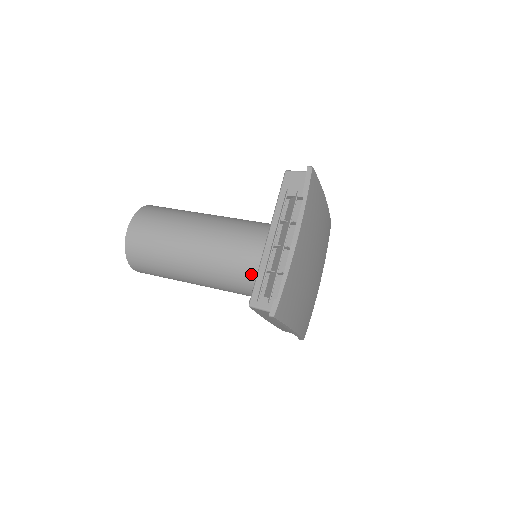
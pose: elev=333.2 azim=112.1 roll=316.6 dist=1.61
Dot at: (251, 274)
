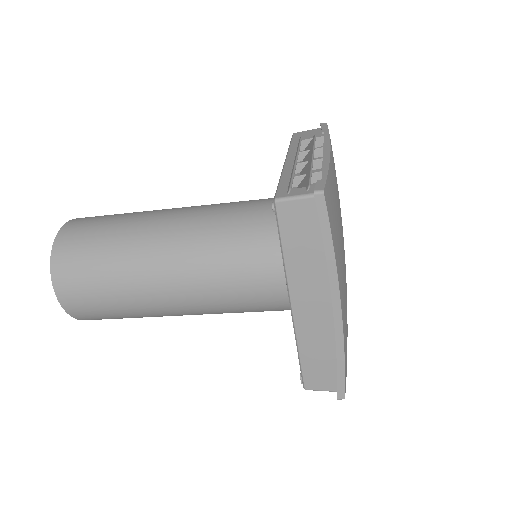
Dot at: (260, 229)
